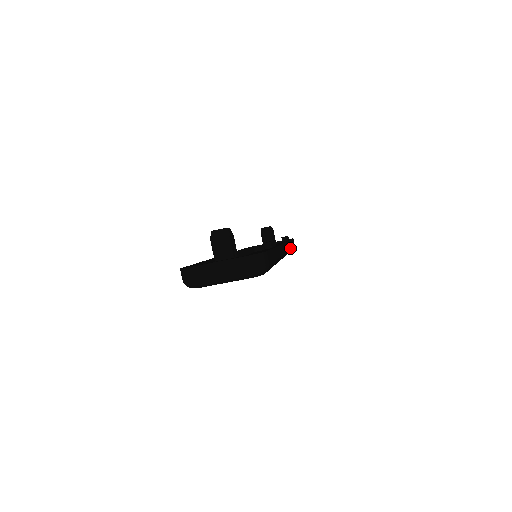
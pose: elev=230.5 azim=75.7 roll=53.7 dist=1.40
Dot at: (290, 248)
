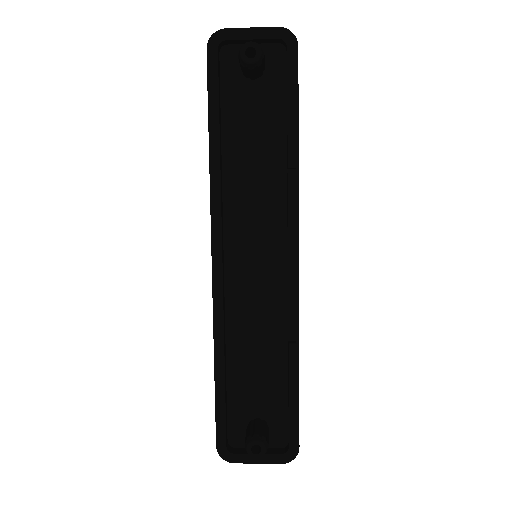
Dot at: occluded
